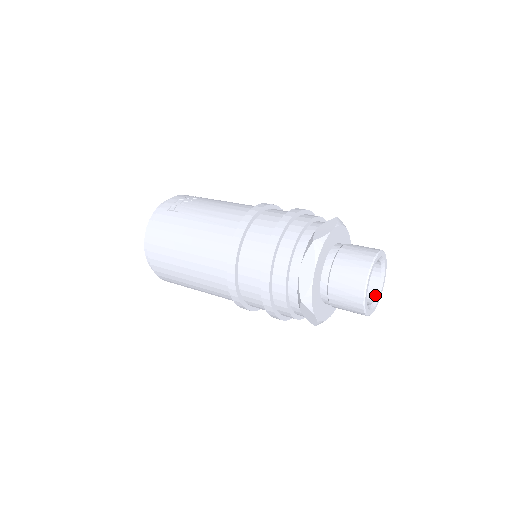
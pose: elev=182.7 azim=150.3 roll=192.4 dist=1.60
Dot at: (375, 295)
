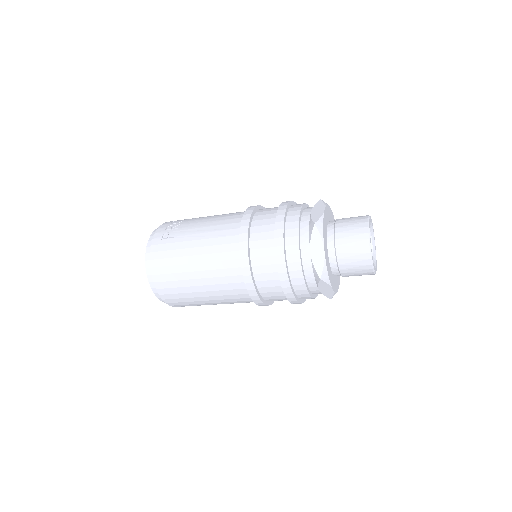
Dot at: occluded
